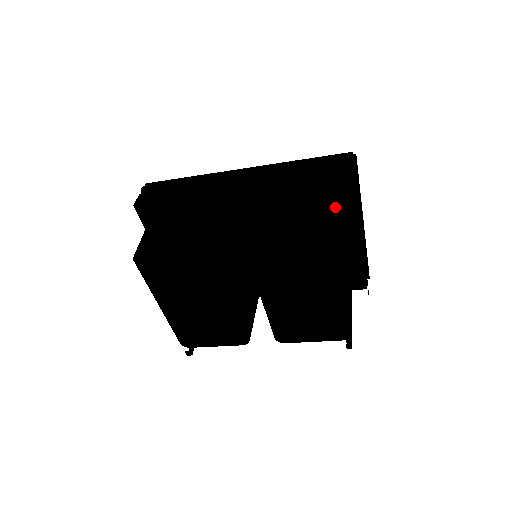
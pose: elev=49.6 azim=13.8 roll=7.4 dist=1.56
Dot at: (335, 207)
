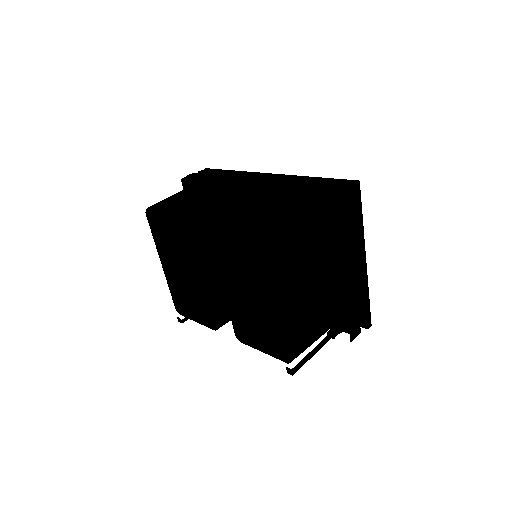
Dot at: (297, 218)
